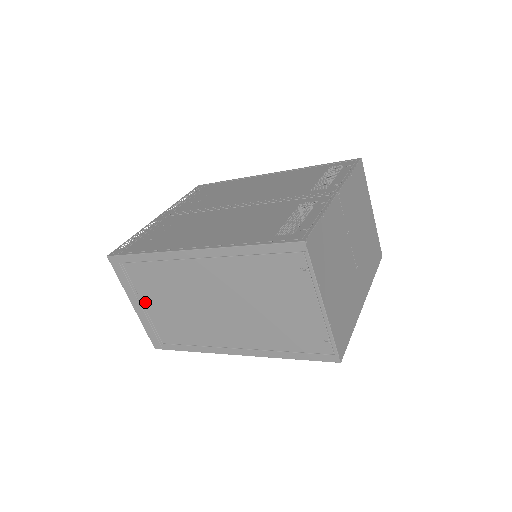
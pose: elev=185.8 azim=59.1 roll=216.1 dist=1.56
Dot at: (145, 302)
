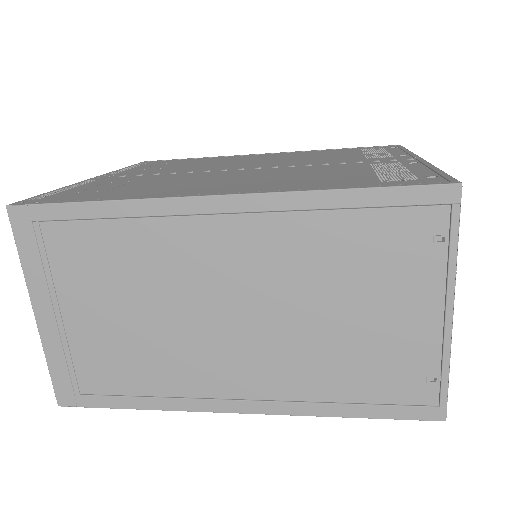
Dot at: (67, 307)
